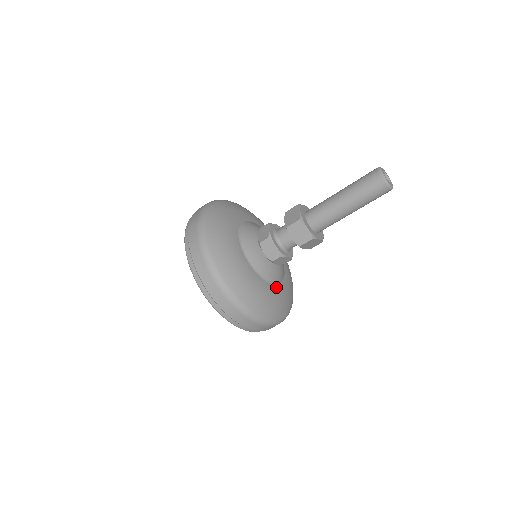
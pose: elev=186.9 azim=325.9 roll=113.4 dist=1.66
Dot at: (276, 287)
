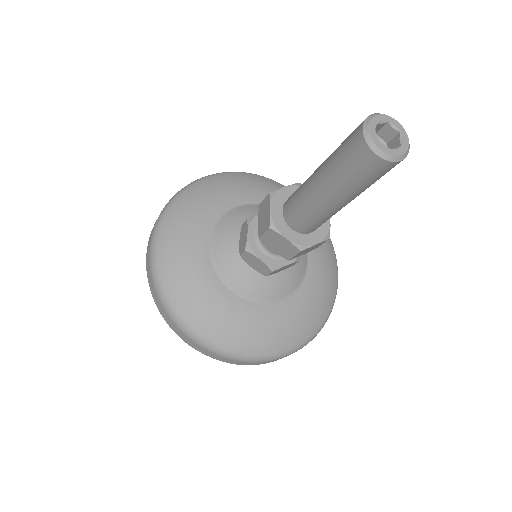
Dot at: (288, 302)
